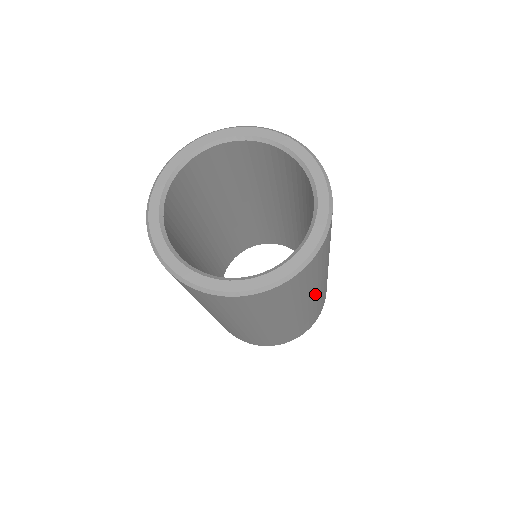
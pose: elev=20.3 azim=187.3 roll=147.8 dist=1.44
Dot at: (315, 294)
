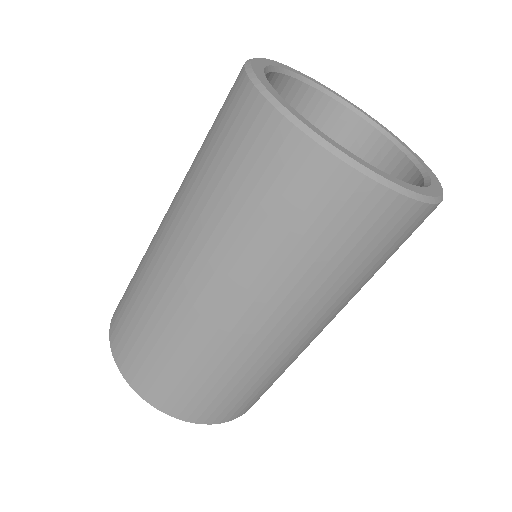
Dot at: occluded
